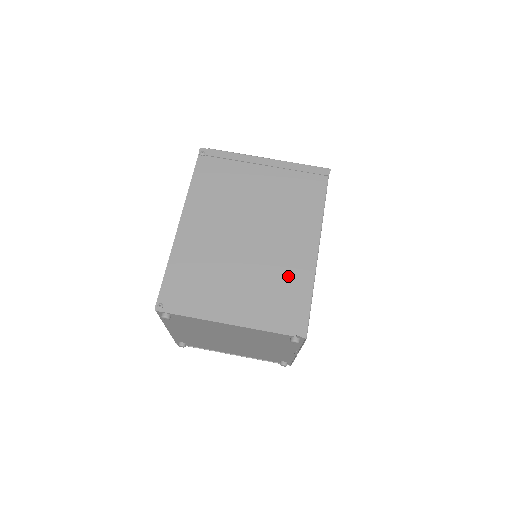
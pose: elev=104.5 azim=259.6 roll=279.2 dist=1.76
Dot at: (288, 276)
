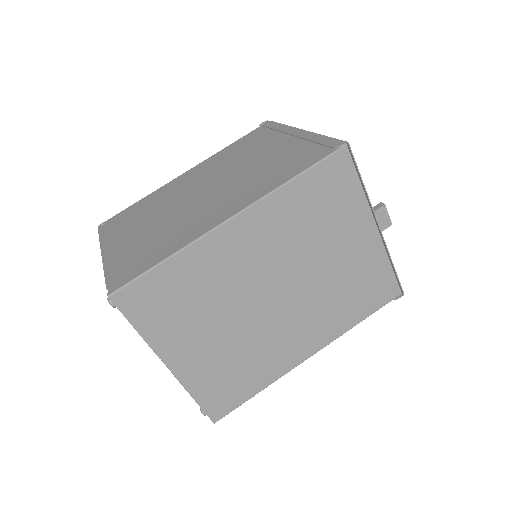
Dot at: (176, 234)
